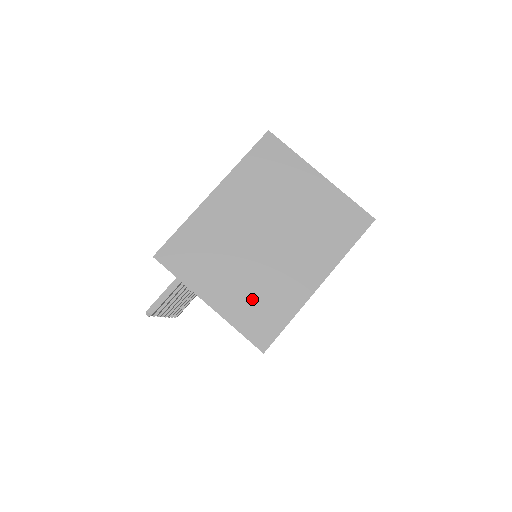
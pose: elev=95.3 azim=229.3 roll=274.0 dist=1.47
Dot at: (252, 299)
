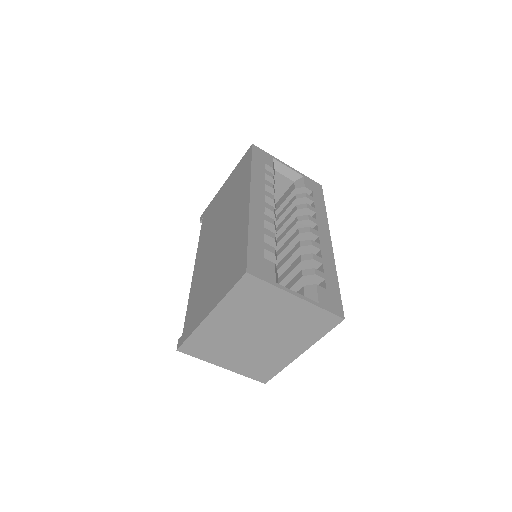
Dot at: (253, 364)
